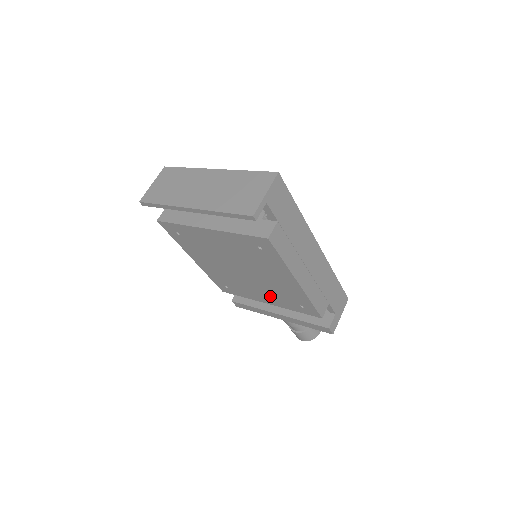
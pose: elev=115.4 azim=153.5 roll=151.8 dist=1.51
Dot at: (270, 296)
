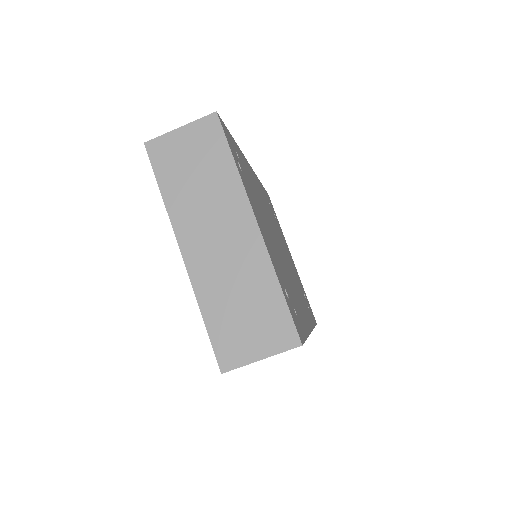
Dot at: occluded
